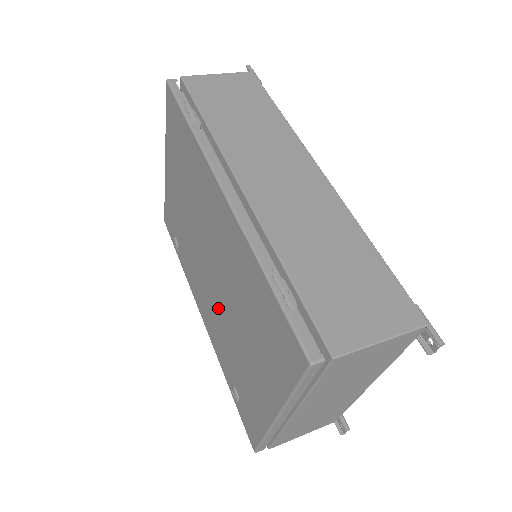
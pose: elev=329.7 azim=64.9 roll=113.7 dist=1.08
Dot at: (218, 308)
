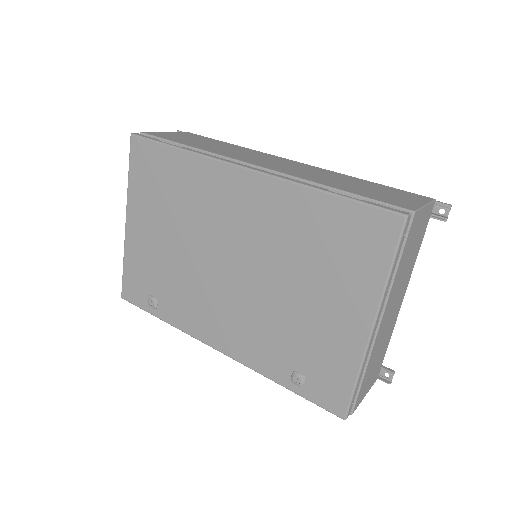
Dot at: (251, 302)
